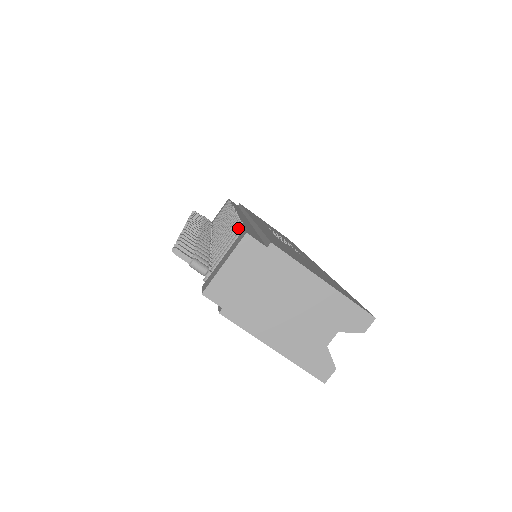
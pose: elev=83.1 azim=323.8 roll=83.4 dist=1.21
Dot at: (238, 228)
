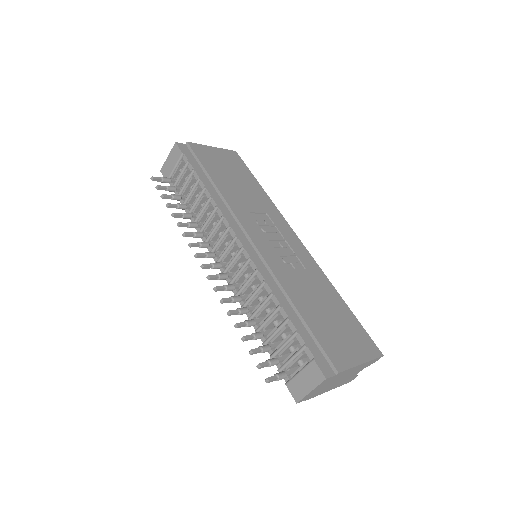
Dot at: (295, 336)
